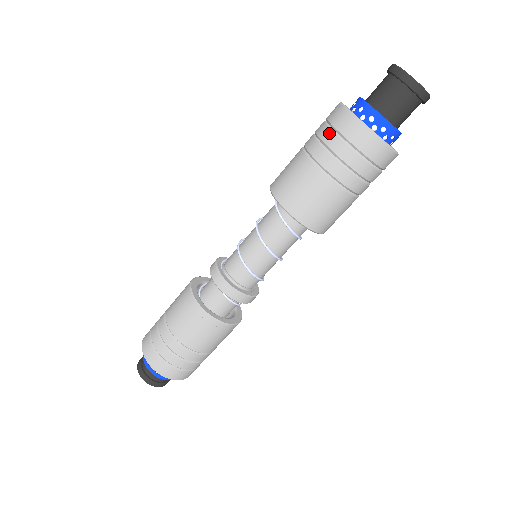
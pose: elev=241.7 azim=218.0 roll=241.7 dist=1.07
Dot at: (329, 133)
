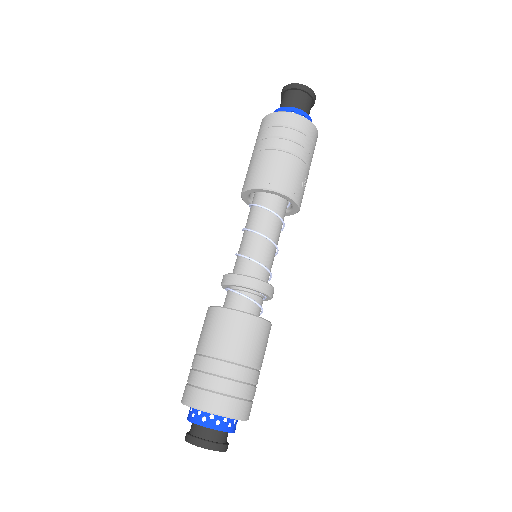
Dot at: occluded
